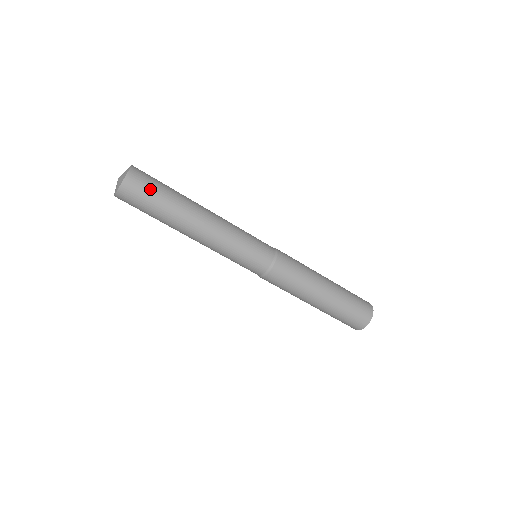
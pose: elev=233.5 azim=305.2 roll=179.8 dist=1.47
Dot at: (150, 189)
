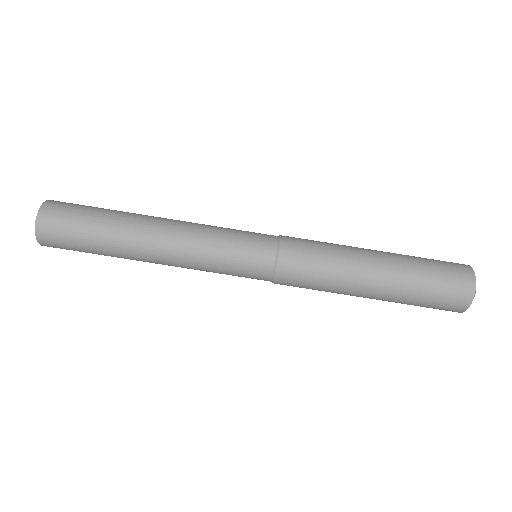
Dot at: (73, 218)
